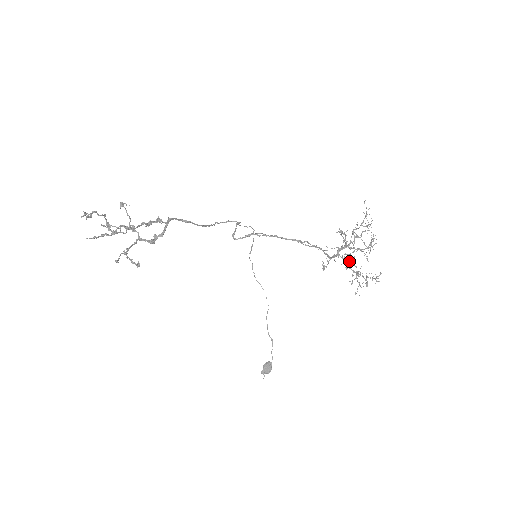
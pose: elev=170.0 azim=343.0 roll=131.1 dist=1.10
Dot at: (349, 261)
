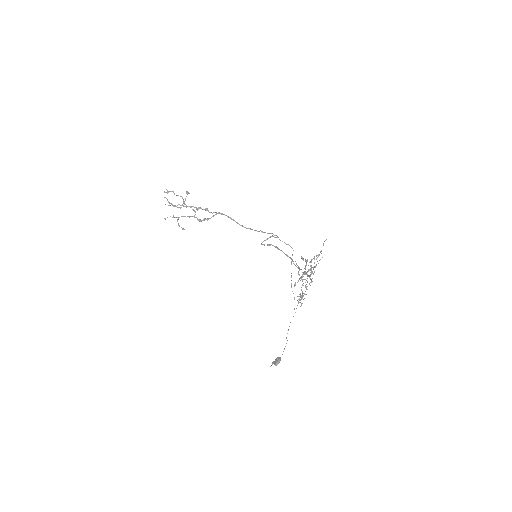
Dot at: occluded
